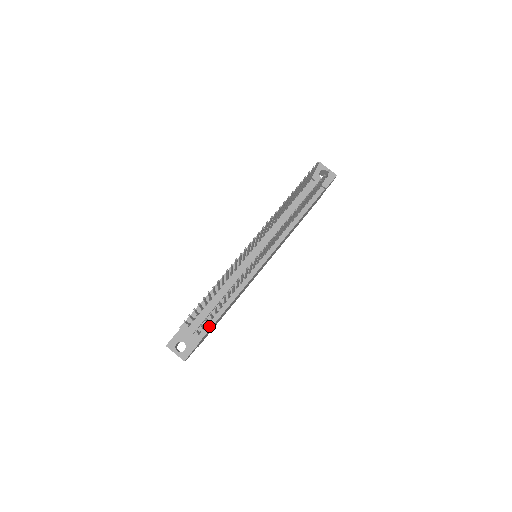
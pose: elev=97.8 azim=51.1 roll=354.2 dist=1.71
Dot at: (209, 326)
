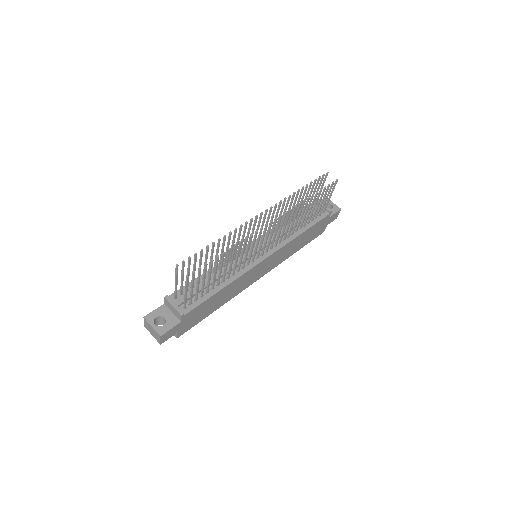
Dot at: (196, 303)
